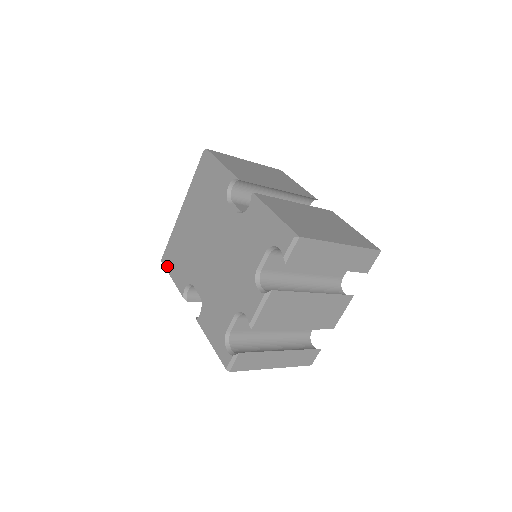
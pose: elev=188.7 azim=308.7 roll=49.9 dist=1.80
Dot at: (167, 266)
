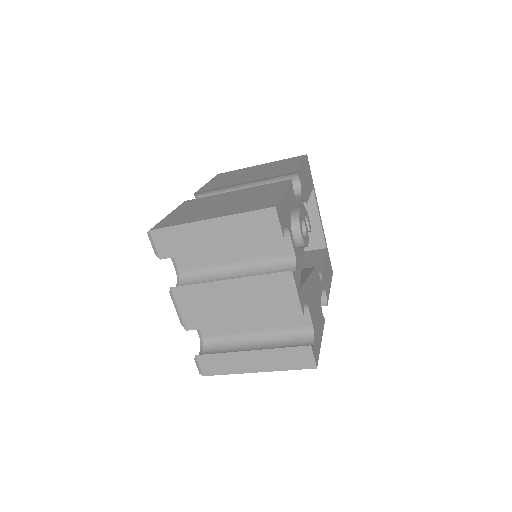
Dot at: occluded
